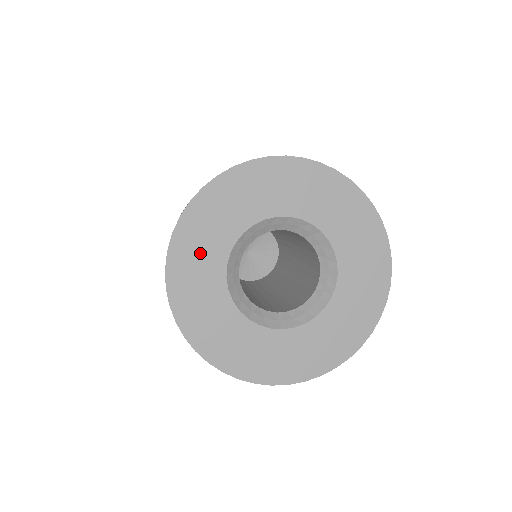
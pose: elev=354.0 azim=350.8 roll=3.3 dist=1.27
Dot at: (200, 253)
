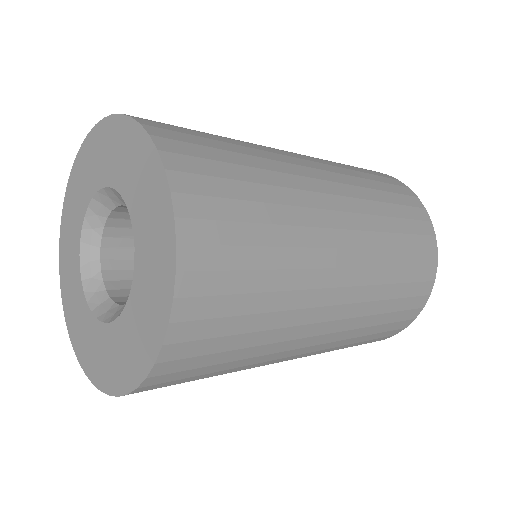
Dot at: (73, 301)
